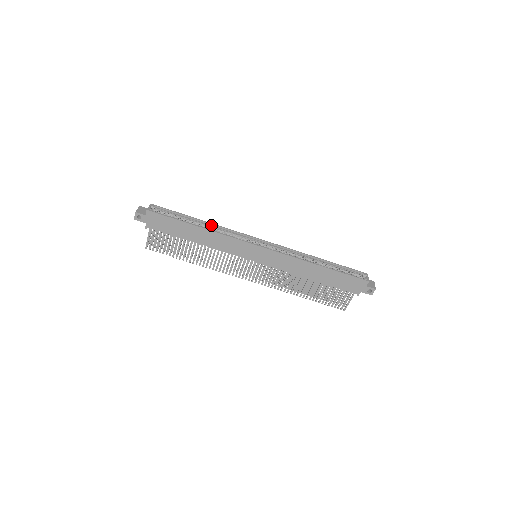
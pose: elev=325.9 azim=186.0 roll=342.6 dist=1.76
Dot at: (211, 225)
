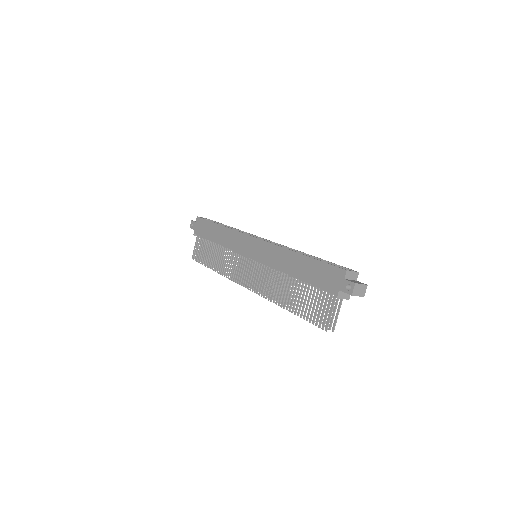
Dot at: occluded
